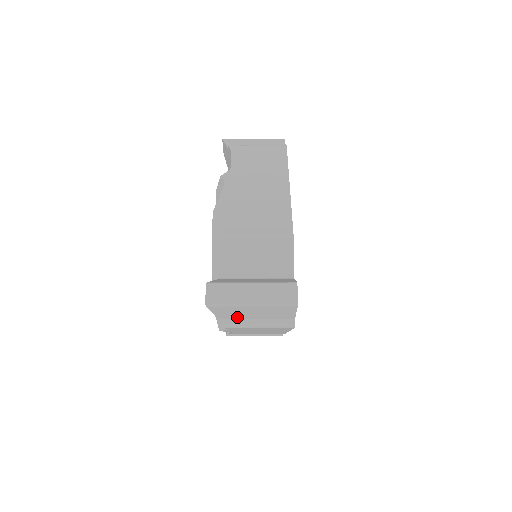
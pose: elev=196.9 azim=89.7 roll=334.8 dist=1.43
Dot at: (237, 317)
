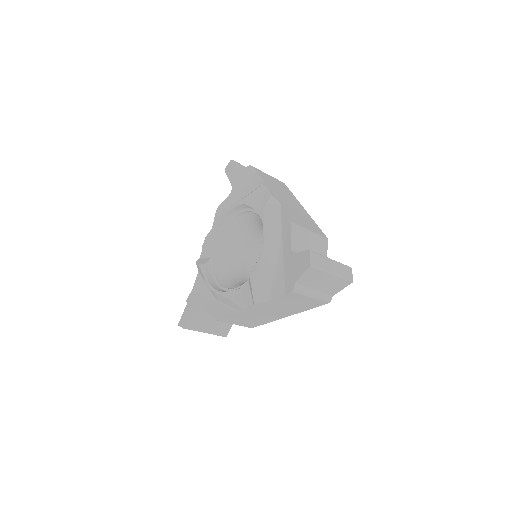
Dot at: (307, 284)
